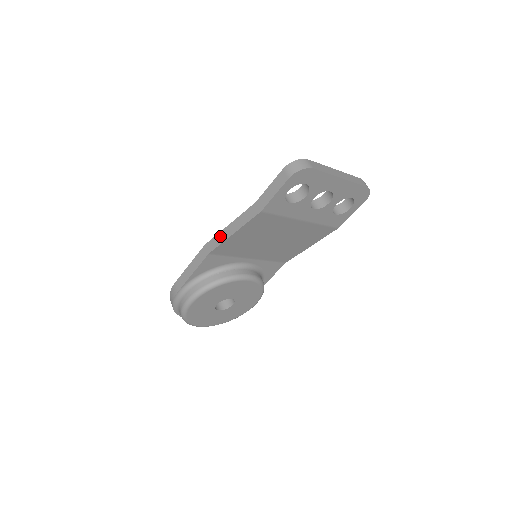
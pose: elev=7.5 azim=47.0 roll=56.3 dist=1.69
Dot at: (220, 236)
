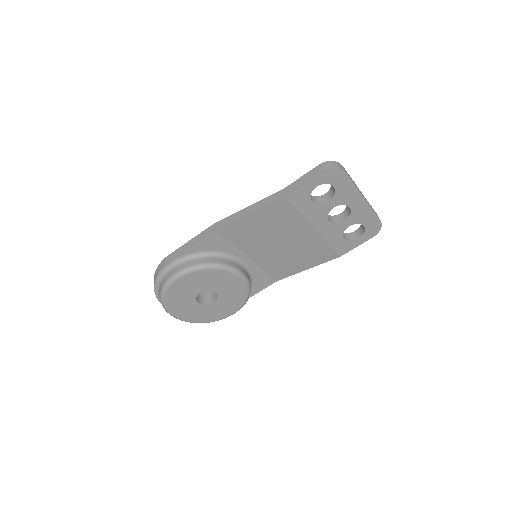
Dot at: (235, 216)
